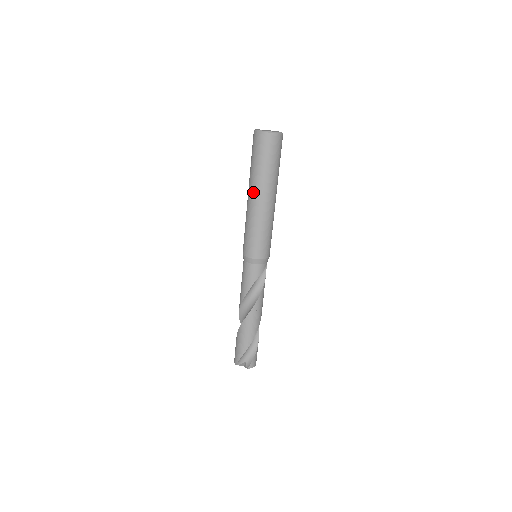
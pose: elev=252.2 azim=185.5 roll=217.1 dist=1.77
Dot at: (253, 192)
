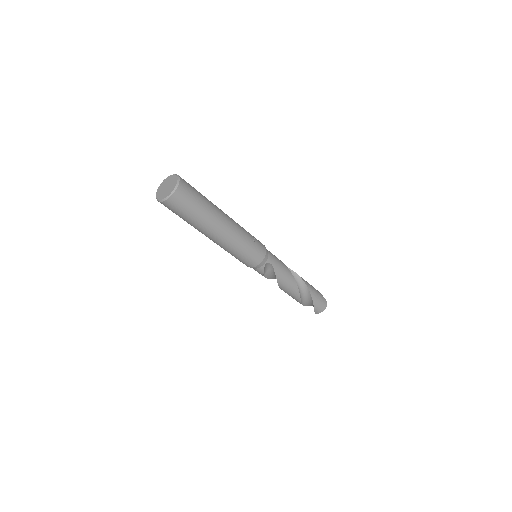
Dot at: occluded
